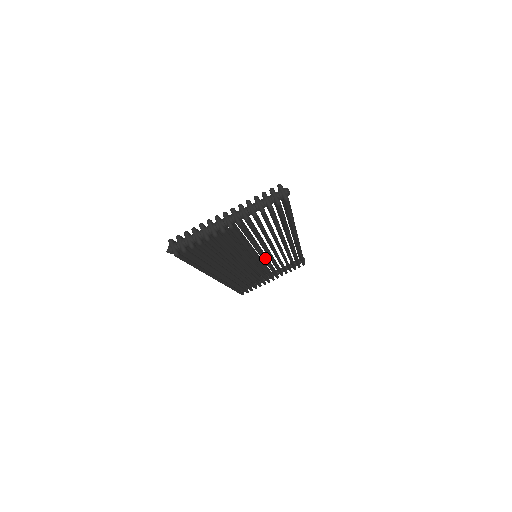
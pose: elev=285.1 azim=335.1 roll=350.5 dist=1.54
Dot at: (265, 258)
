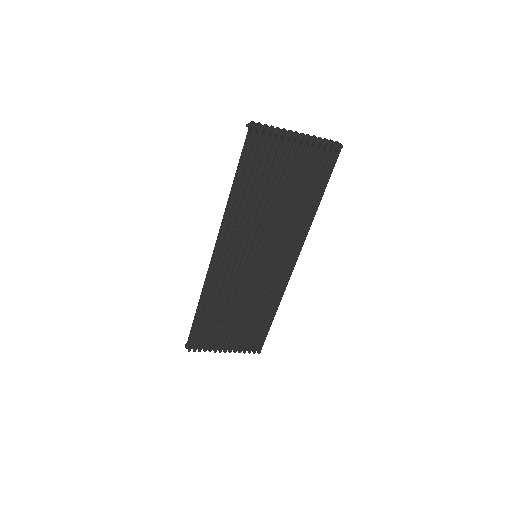
Dot at: (264, 259)
